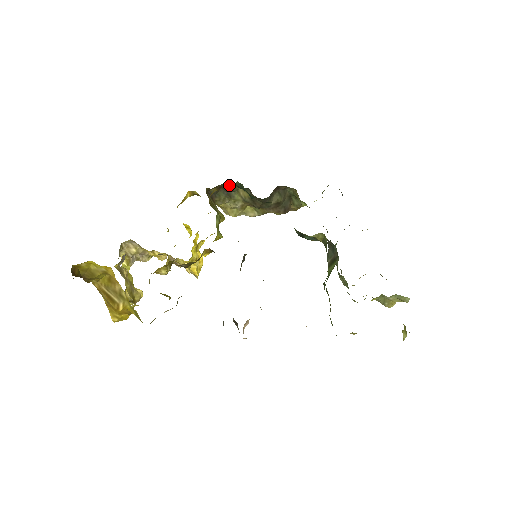
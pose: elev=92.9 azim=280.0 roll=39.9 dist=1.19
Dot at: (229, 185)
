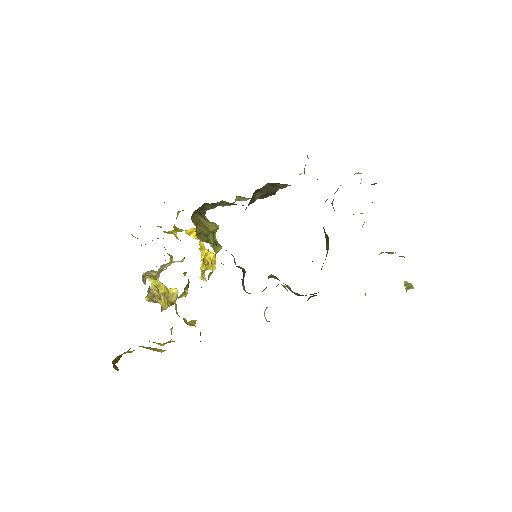
Dot at: (210, 204)
